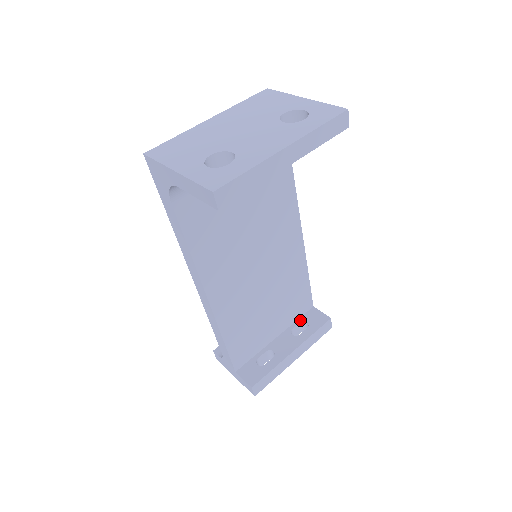
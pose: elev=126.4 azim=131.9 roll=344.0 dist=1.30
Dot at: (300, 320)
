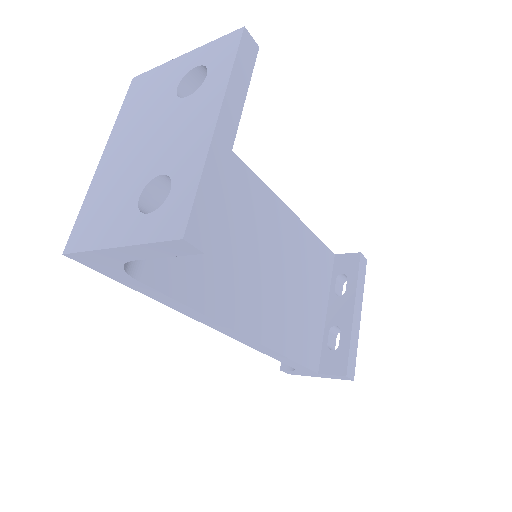
Dot at: (334, 277)
